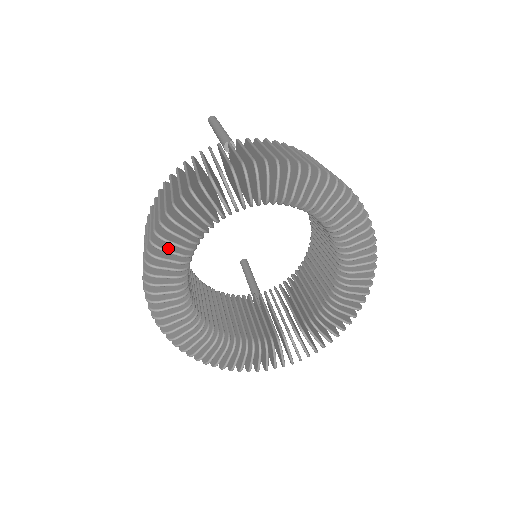
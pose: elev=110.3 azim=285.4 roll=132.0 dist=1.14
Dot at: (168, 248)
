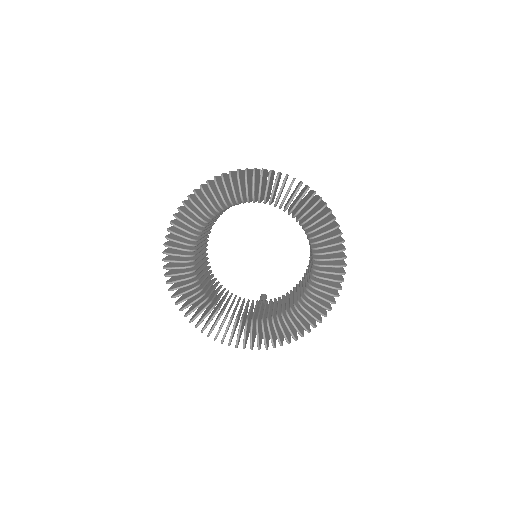
Dot at: (188, 215)
